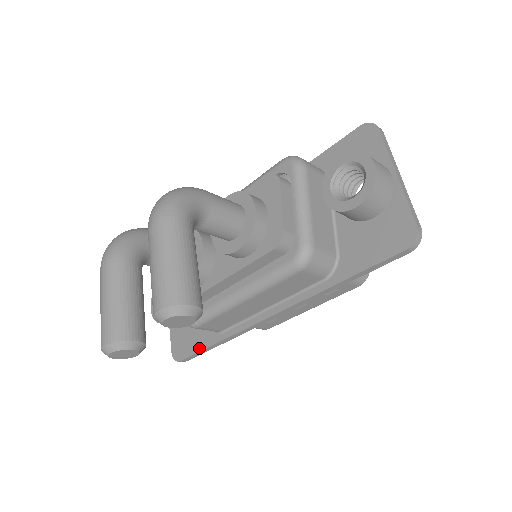
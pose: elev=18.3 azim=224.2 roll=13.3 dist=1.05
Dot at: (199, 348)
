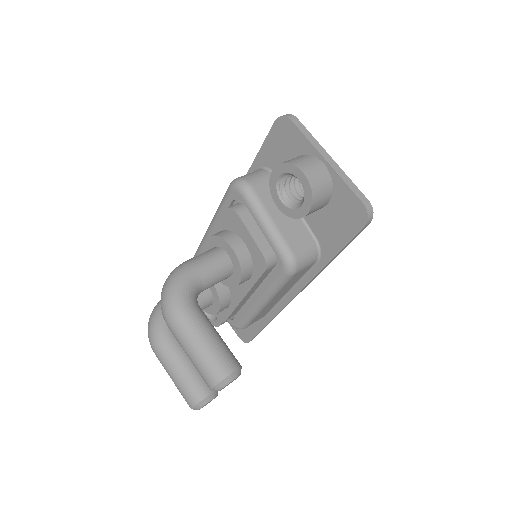
Dot at: (256, 331)
